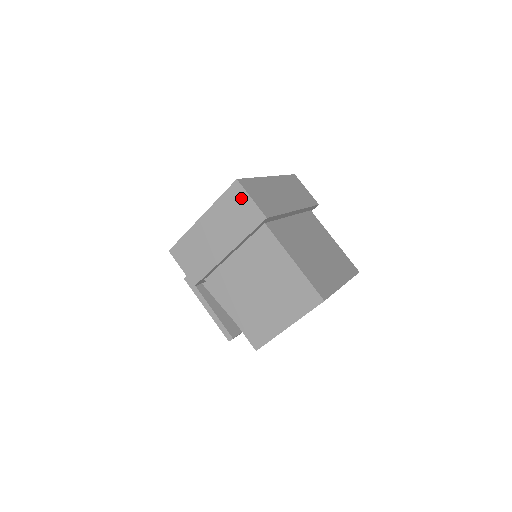
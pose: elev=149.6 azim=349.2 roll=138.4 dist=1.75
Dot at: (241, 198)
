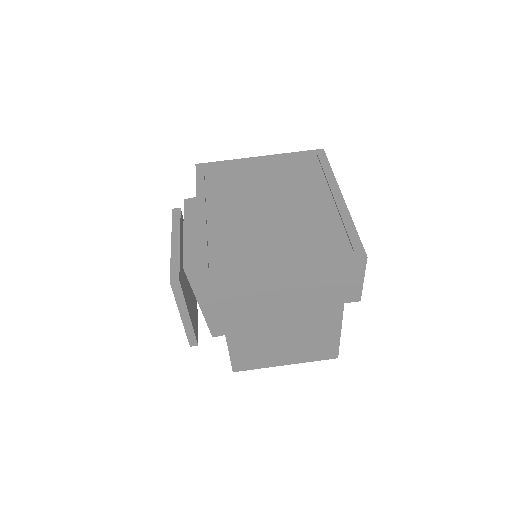
Dot at: (353, 275)
